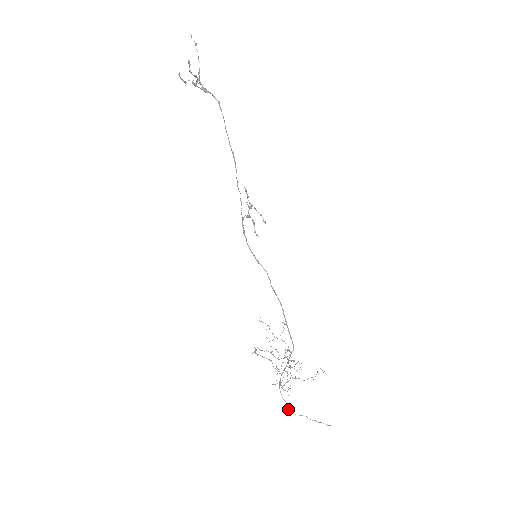
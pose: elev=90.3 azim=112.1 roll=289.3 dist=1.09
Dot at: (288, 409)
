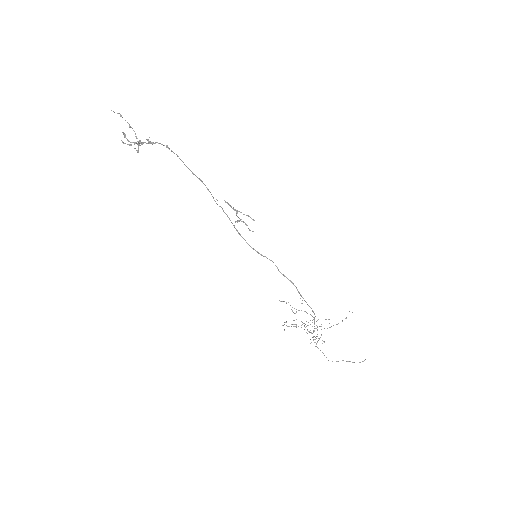
Dot at: occluded
